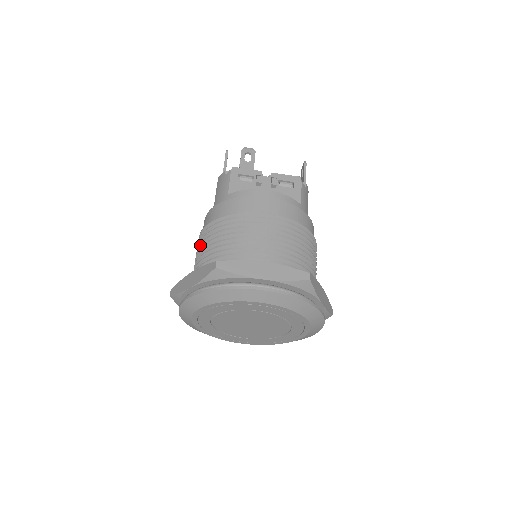
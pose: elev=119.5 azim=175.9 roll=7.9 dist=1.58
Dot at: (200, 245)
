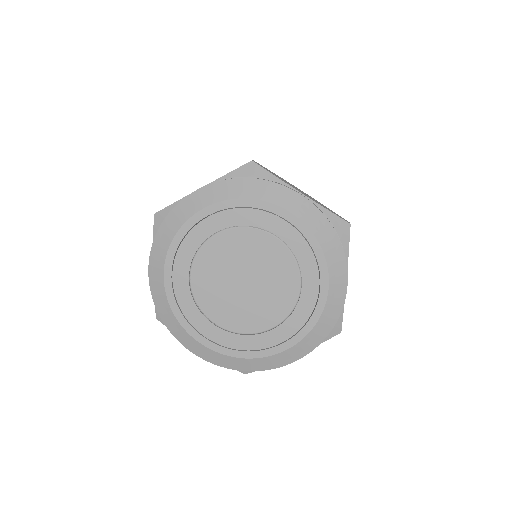
Dot at: occluded
